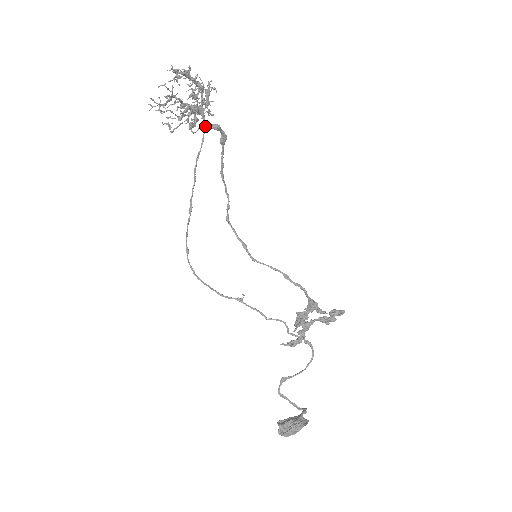
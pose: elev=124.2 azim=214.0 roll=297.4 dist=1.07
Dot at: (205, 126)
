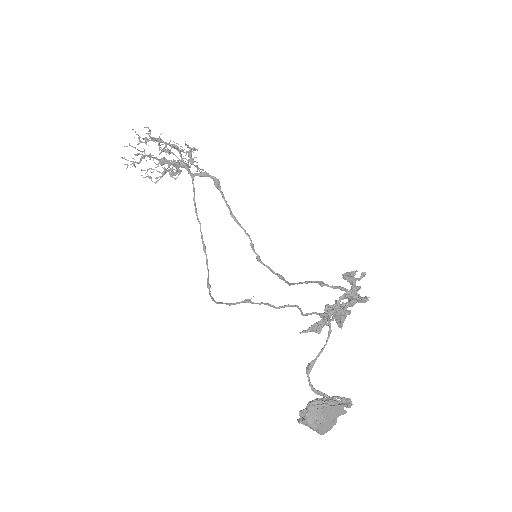
Dot at: (192, 175)
